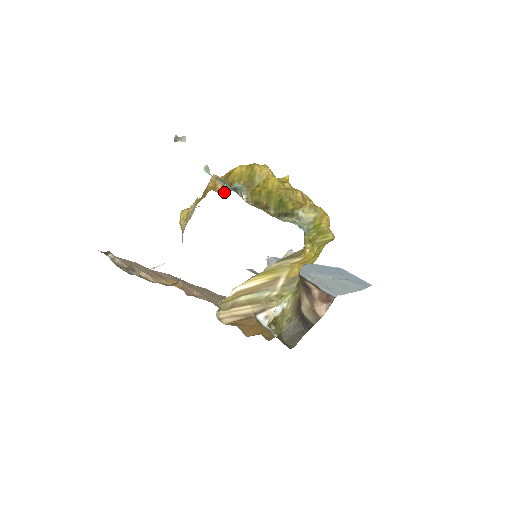
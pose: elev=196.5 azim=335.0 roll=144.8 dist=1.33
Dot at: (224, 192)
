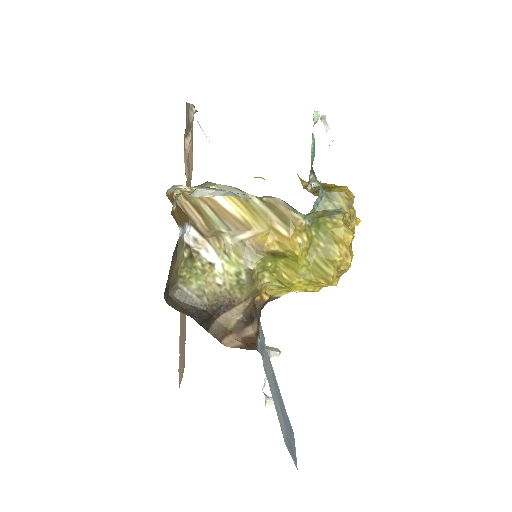
Dot at: (303, 186)
